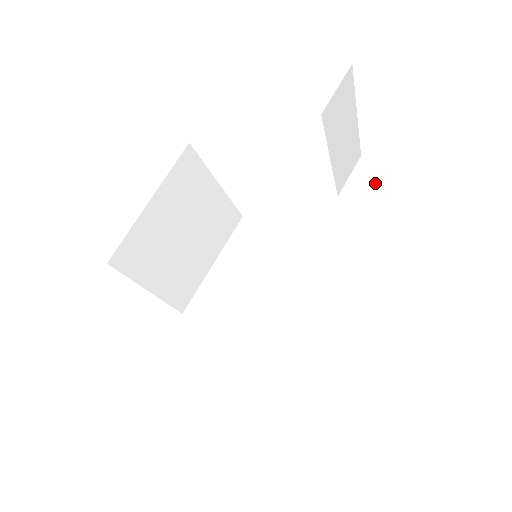
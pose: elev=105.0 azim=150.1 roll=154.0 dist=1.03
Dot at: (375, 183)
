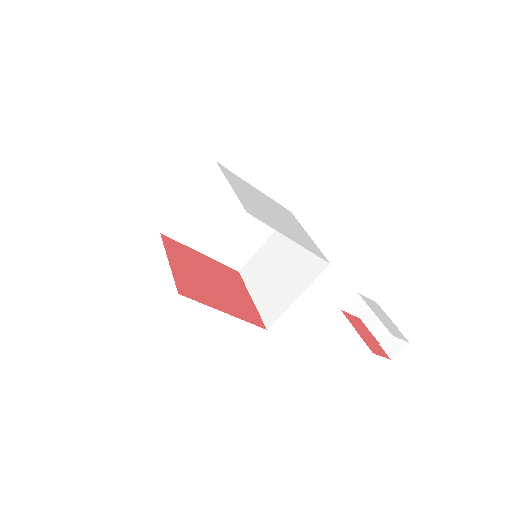
Dot at: (356, 304)
